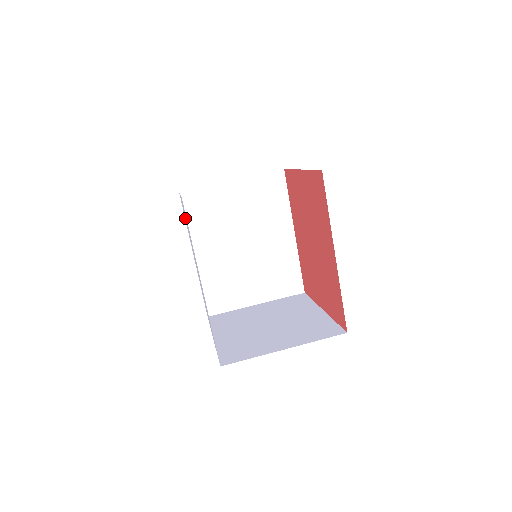
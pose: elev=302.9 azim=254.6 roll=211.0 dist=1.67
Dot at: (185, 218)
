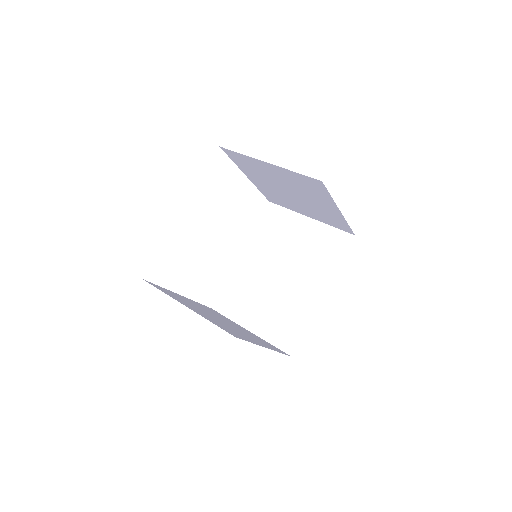
Dot at: occluded
